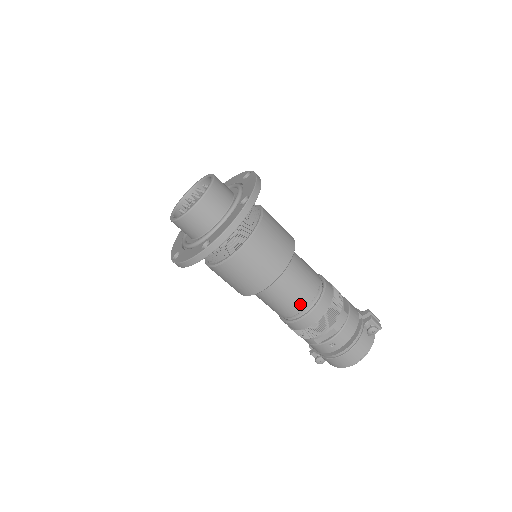
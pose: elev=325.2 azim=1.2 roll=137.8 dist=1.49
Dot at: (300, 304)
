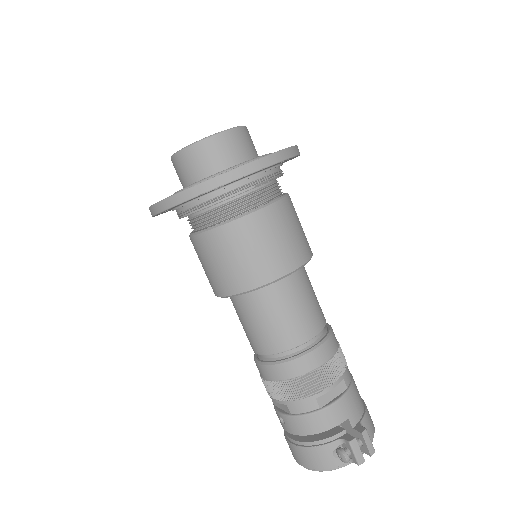
Dot at: (259, 345)
